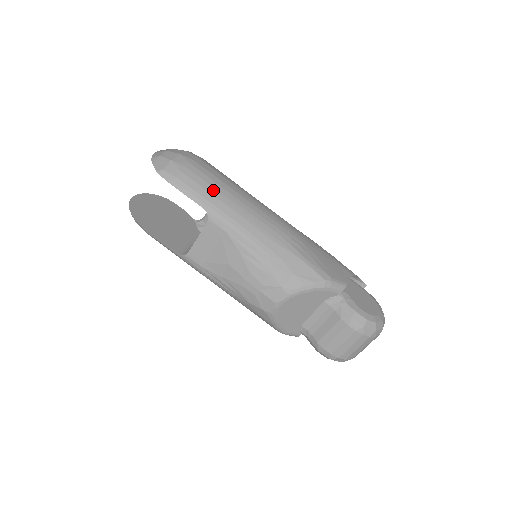
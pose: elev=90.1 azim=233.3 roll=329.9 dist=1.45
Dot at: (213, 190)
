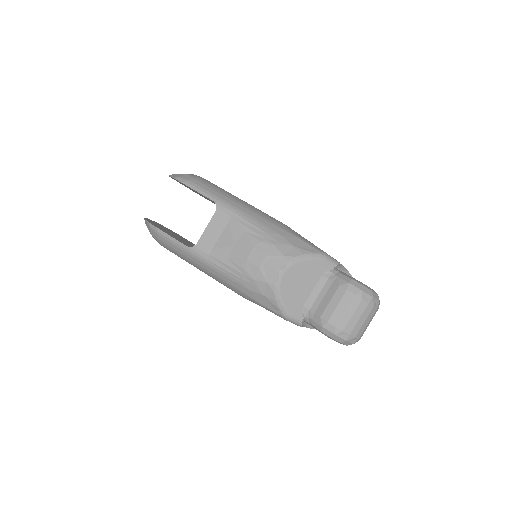
Dot at: (220, 191)
